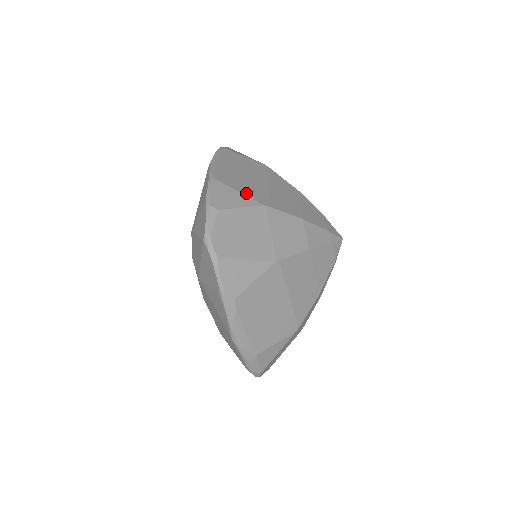
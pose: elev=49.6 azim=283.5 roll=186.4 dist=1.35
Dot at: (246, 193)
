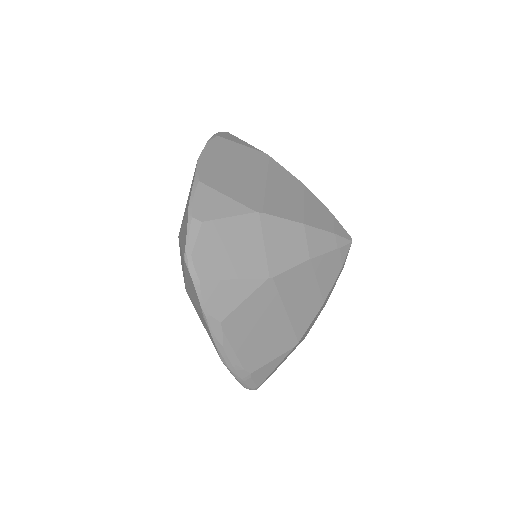
Dot at: (237, 197)
